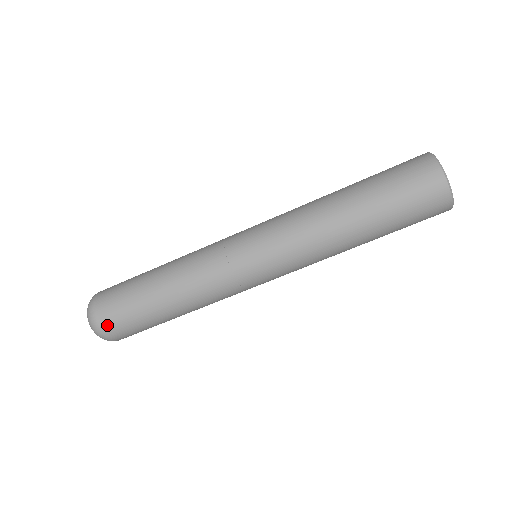
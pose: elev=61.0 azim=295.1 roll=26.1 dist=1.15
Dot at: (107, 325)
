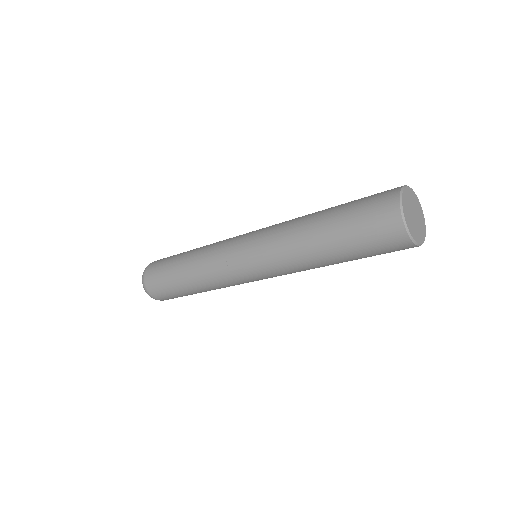
Dot at: (164, 299)
